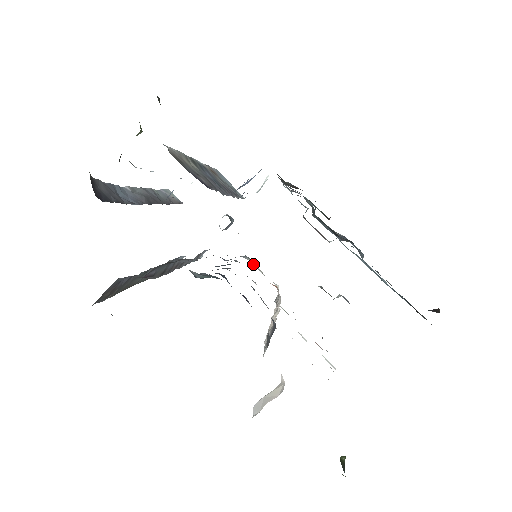
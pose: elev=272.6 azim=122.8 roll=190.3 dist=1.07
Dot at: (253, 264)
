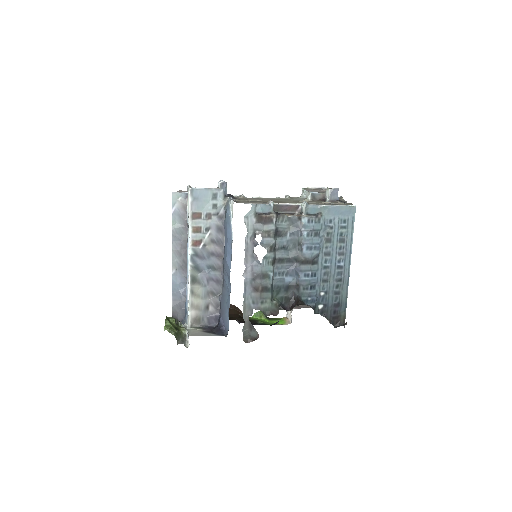
Dot at: occluded
